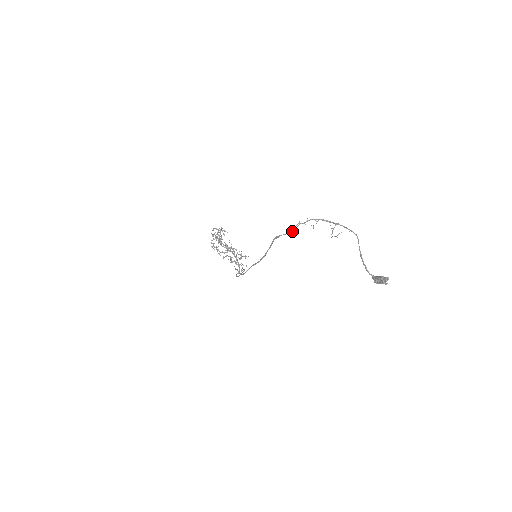
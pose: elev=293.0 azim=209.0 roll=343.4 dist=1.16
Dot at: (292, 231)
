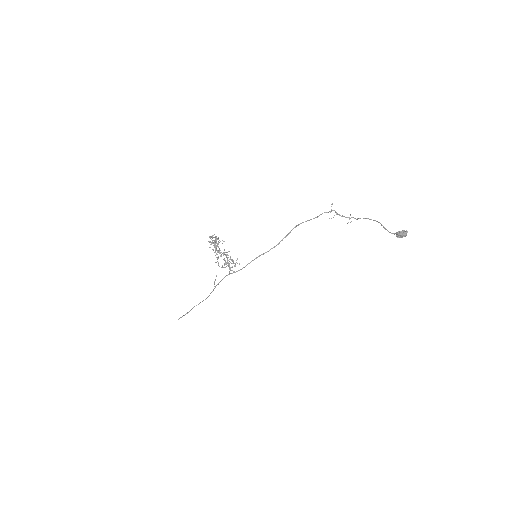
Dot at: occluded
